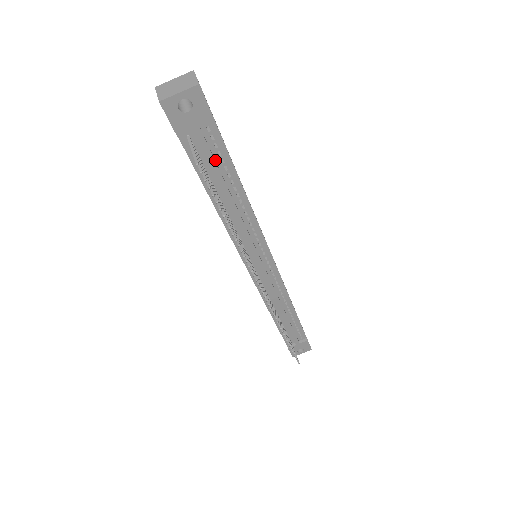
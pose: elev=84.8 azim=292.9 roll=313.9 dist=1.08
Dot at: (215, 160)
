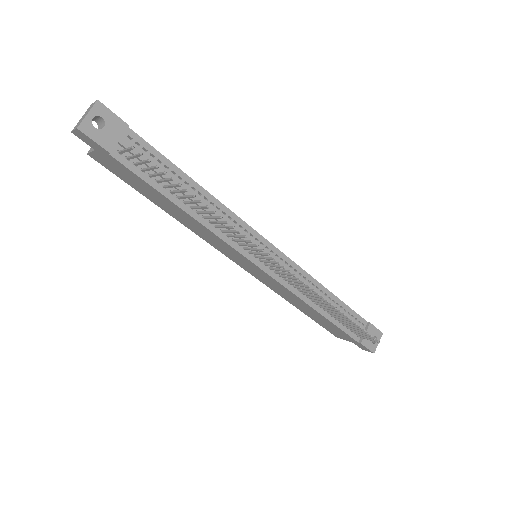
Dot at: (153, 164)
